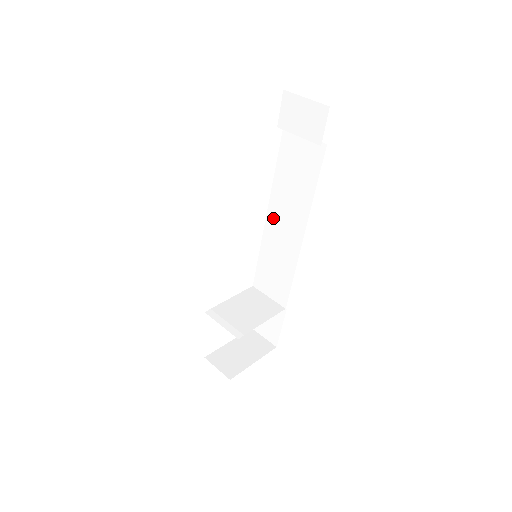
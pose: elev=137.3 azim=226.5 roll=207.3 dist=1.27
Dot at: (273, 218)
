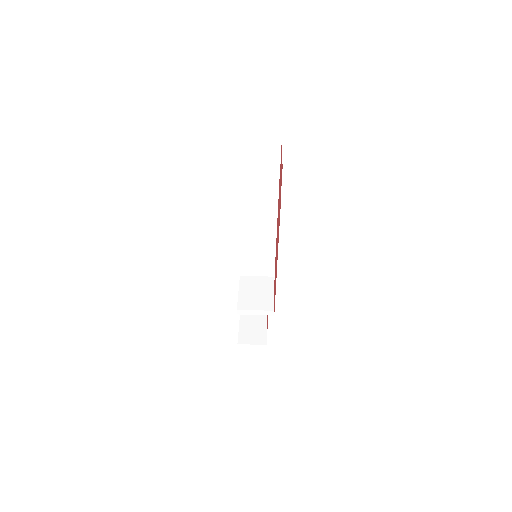
Dot at: (246, 223)
